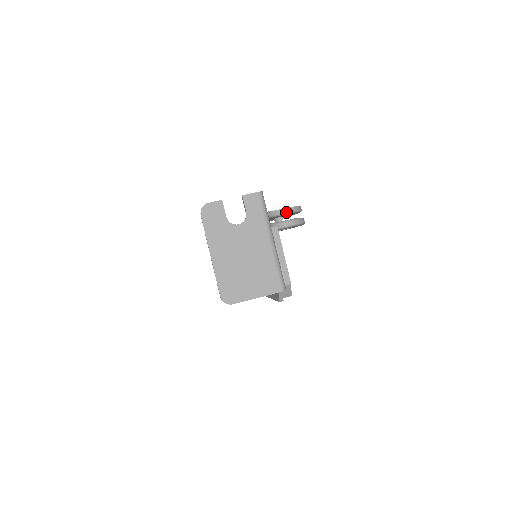
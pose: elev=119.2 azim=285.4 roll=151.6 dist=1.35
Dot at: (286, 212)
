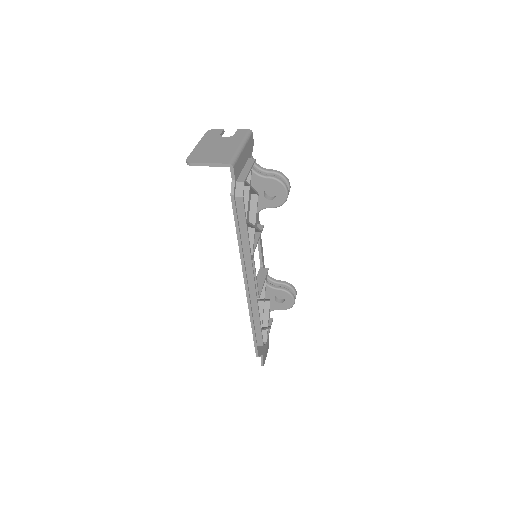
Dot at: (272, 171)
